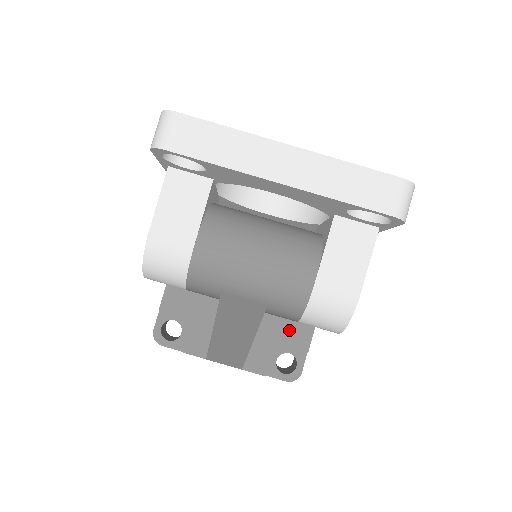
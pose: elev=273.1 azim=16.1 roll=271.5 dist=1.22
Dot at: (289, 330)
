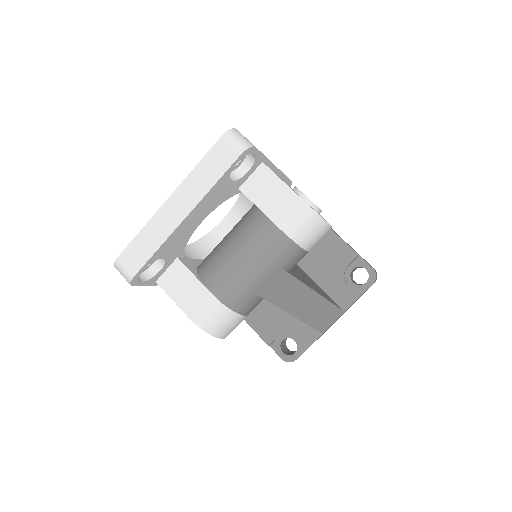
Dot at: (334, 261)
